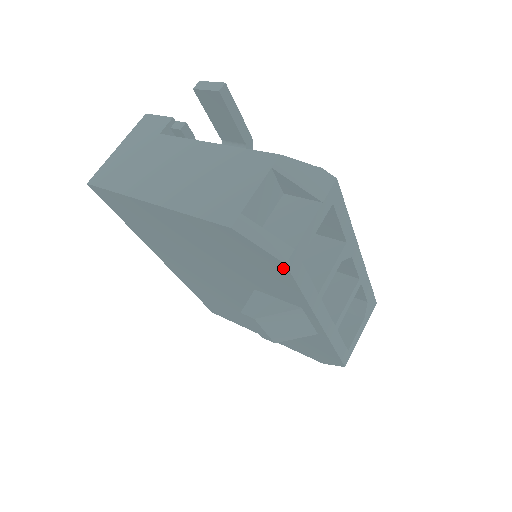
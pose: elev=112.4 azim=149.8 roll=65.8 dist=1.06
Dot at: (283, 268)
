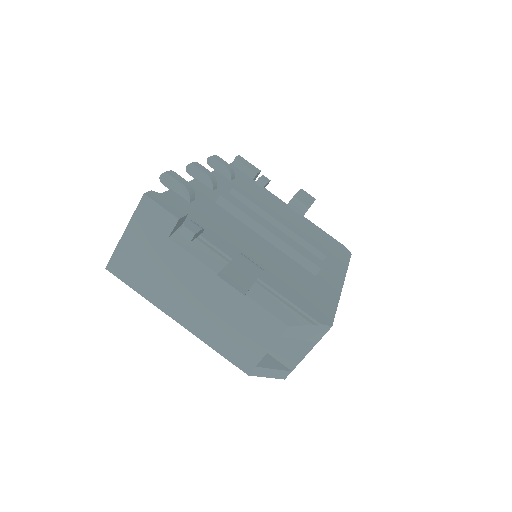
Dot at: occluded
